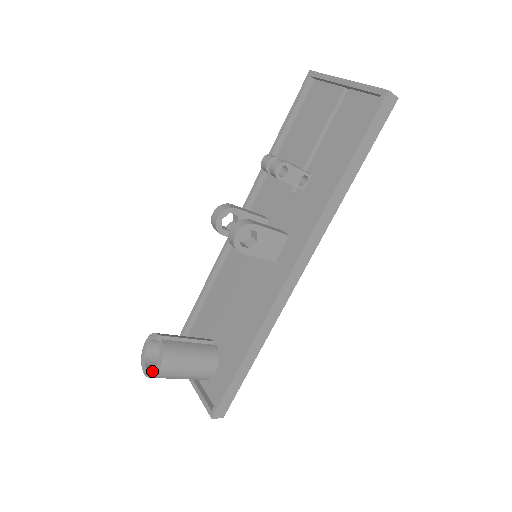
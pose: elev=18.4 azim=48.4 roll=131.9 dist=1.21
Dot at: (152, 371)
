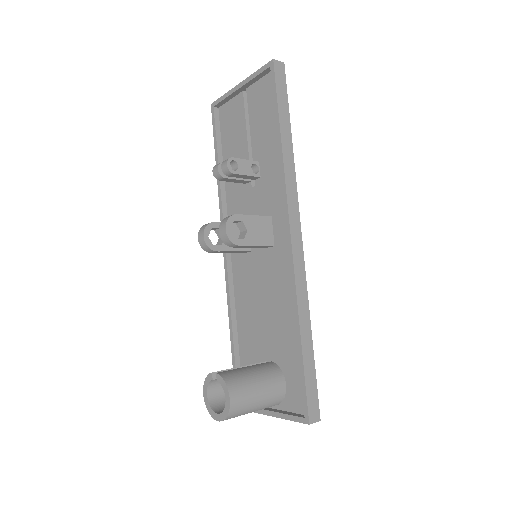
Dot at: (225, 409)
